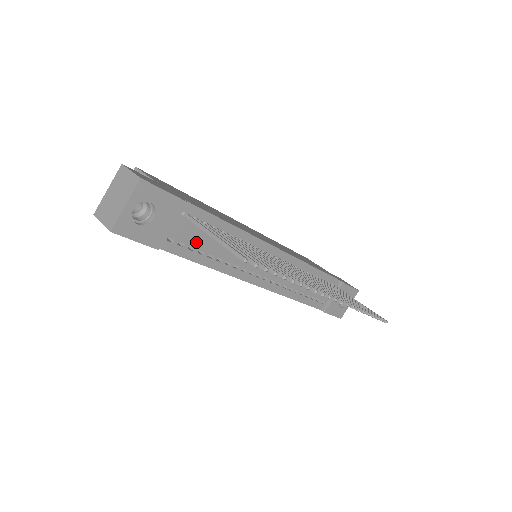
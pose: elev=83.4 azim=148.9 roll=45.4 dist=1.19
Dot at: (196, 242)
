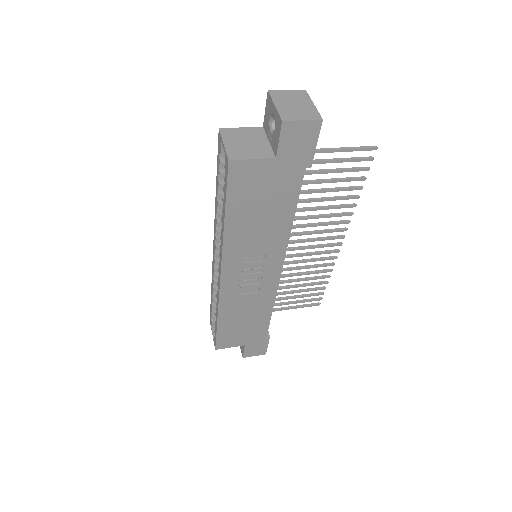
Dot at: occluded
